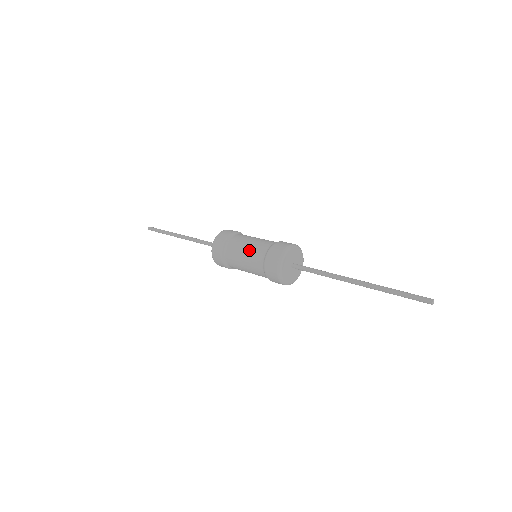
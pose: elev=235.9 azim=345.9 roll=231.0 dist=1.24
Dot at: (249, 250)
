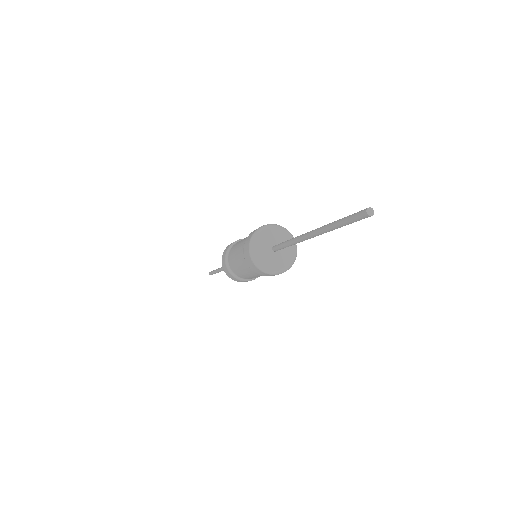
Dot at: (238, 262)
